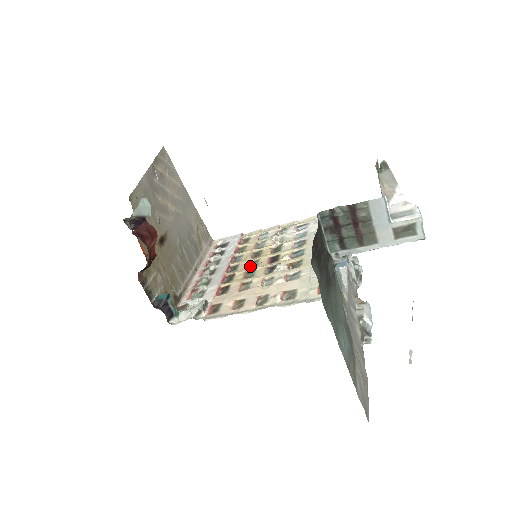
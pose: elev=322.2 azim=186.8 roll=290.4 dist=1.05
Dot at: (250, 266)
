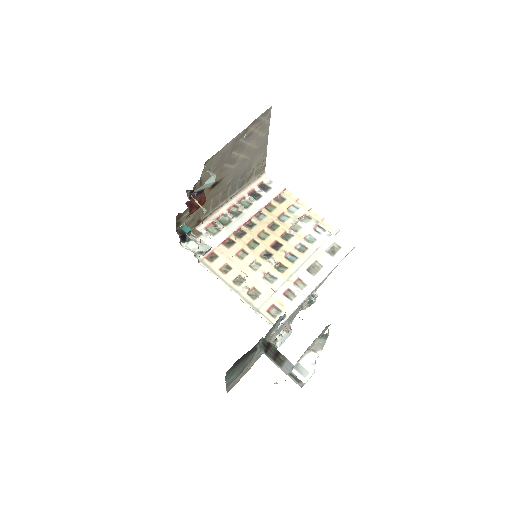
Dot at: (260, 235)
